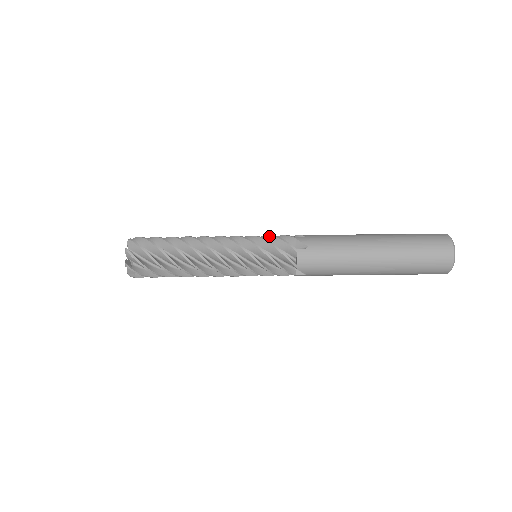
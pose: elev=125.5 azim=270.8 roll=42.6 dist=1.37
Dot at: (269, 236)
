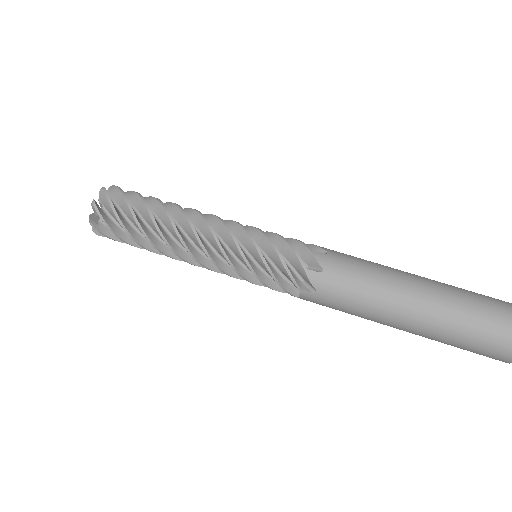
Dot at: (274, 251)
